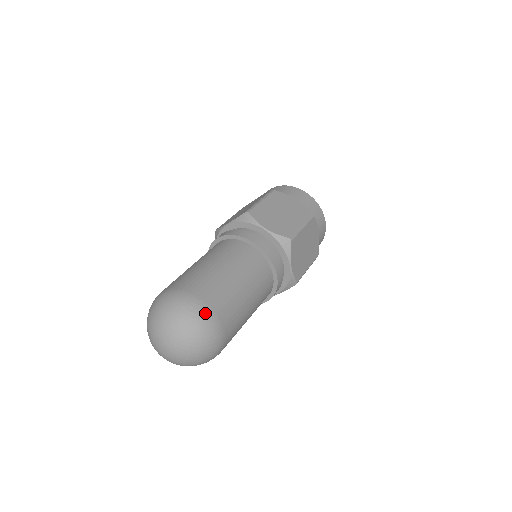
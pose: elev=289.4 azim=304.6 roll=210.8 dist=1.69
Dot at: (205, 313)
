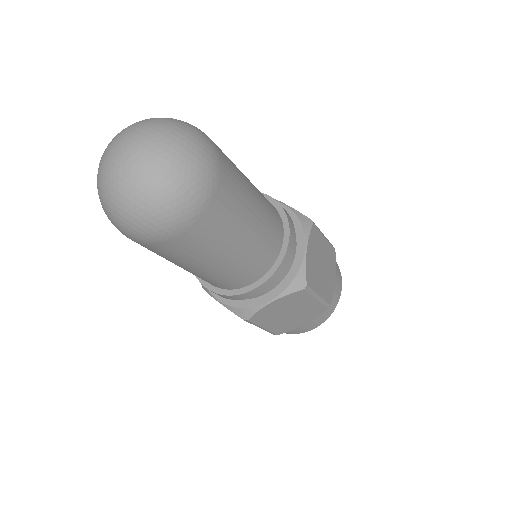
Dot at: (205, 136)
